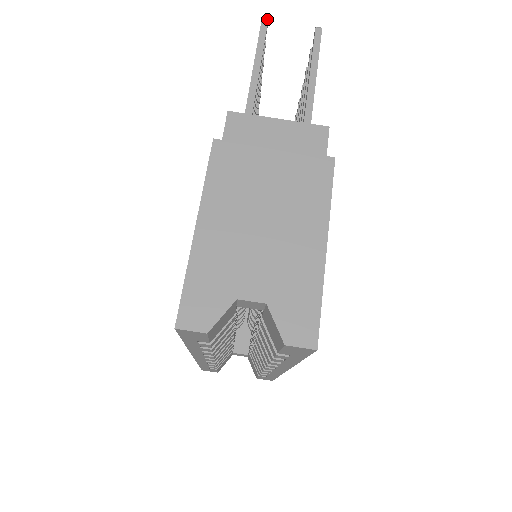
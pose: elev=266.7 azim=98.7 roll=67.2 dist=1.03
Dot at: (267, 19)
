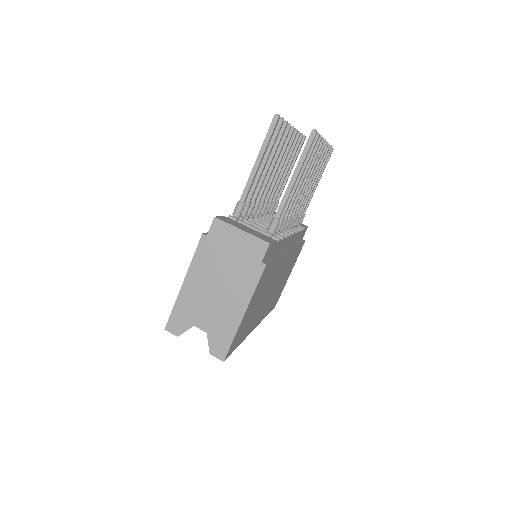
Dot at: (278, 116)
